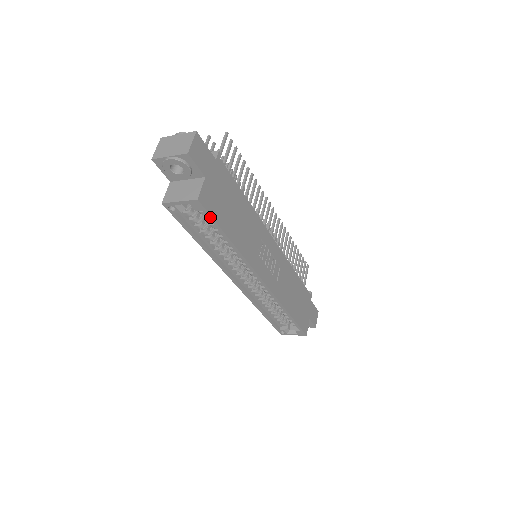
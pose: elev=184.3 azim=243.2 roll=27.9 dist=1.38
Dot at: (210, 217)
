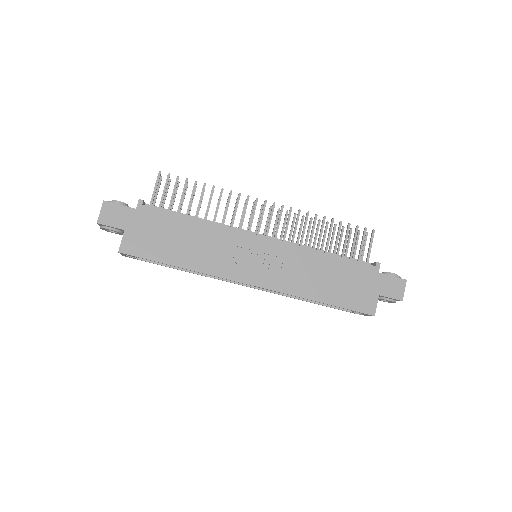
Dot at: (142, 258)
